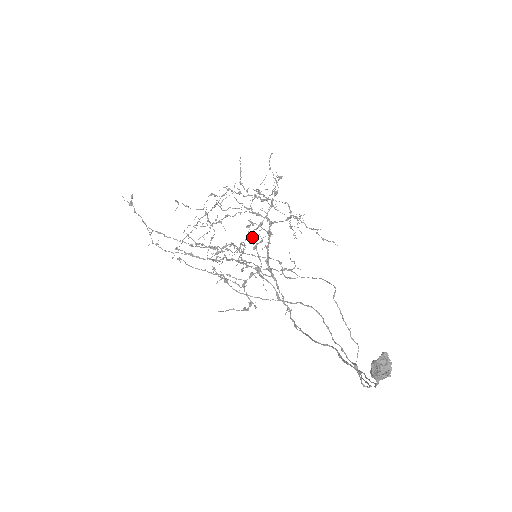
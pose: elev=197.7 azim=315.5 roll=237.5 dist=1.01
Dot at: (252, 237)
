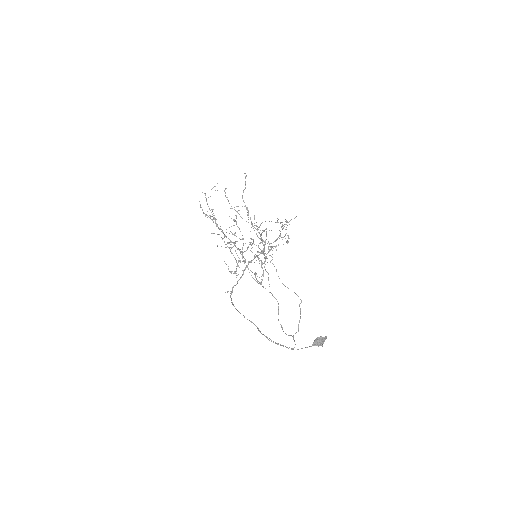
Dot at: occluded
